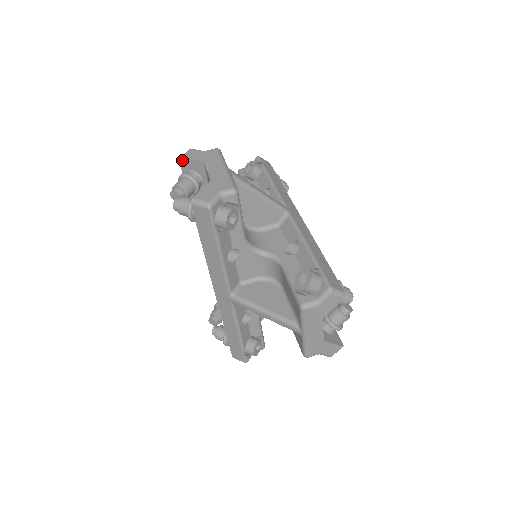
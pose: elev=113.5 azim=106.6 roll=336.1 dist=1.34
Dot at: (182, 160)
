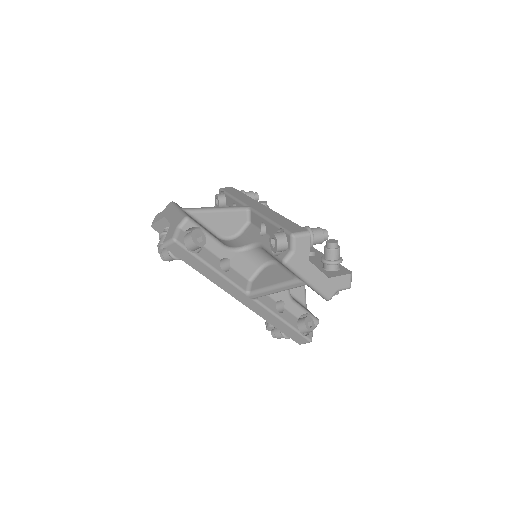
Dot at: (153, 226)
